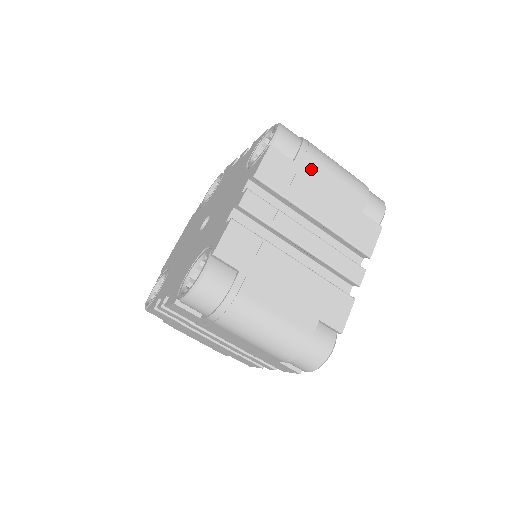
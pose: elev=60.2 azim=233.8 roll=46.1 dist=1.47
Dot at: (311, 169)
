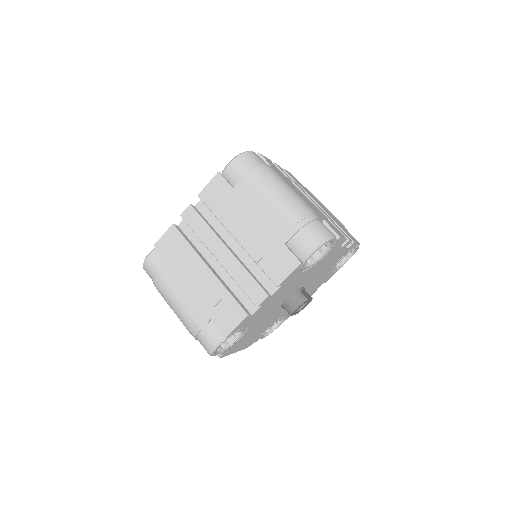
Dot at: (313, 195)
